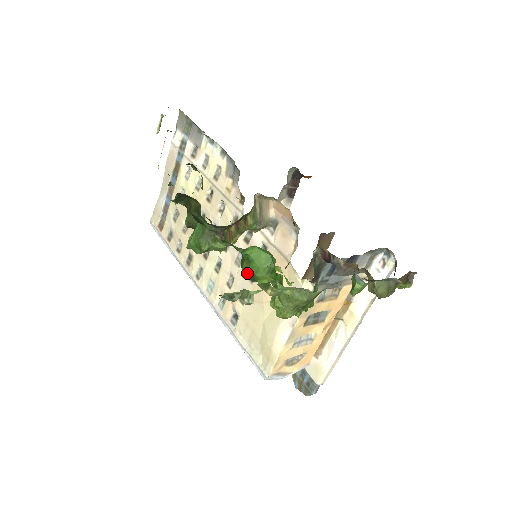
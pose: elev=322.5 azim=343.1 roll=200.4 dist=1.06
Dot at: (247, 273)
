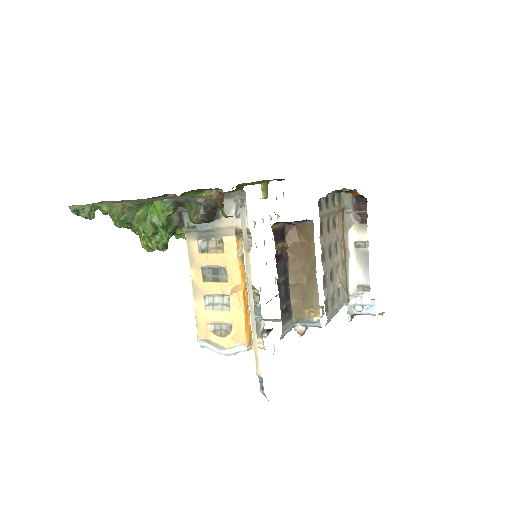
Dot at: occluded
